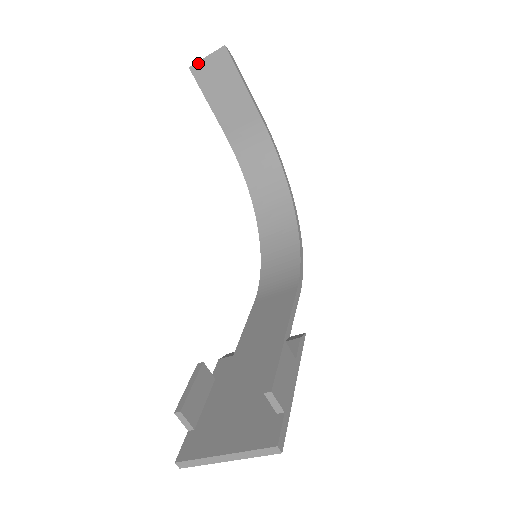
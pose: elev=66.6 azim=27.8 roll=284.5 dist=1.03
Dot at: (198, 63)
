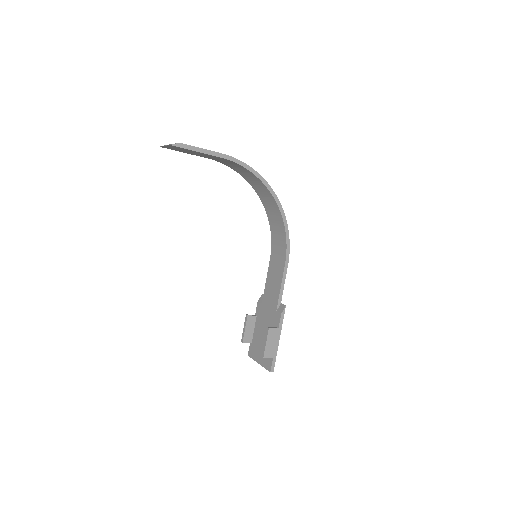
Dot at: (163, 146)
